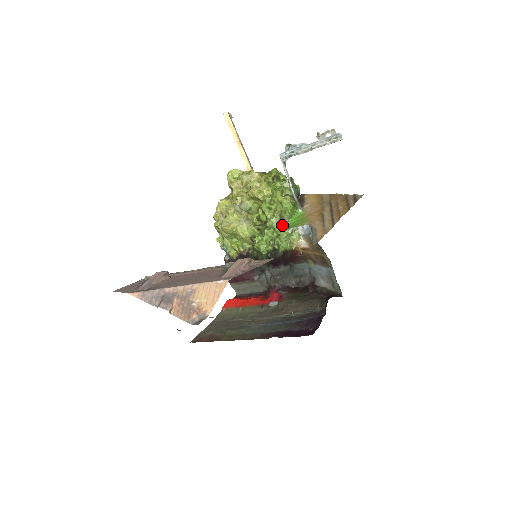
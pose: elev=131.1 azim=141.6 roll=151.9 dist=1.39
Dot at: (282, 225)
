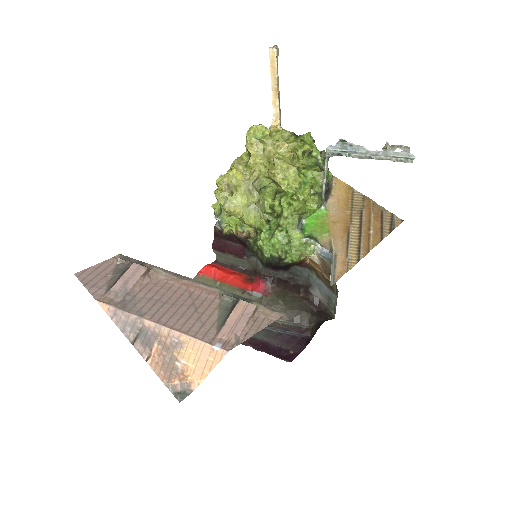
Dot at: (297, 228)
